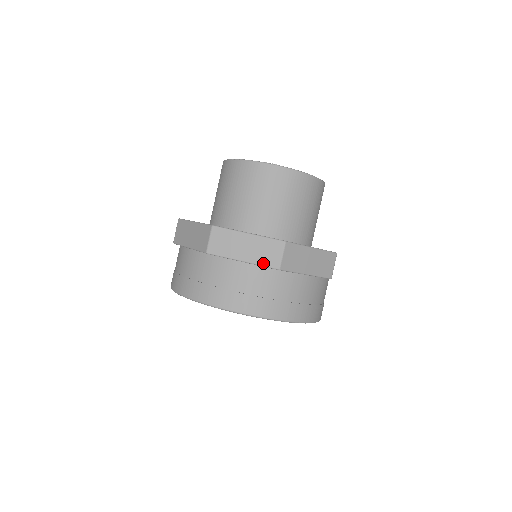
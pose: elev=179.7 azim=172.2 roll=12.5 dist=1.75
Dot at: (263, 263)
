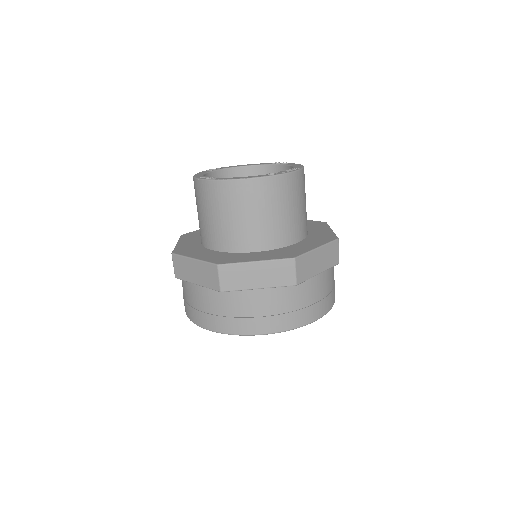
Dot at: (209, 286)
